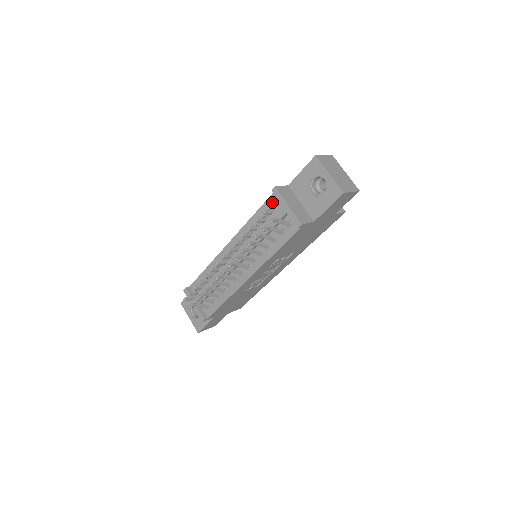
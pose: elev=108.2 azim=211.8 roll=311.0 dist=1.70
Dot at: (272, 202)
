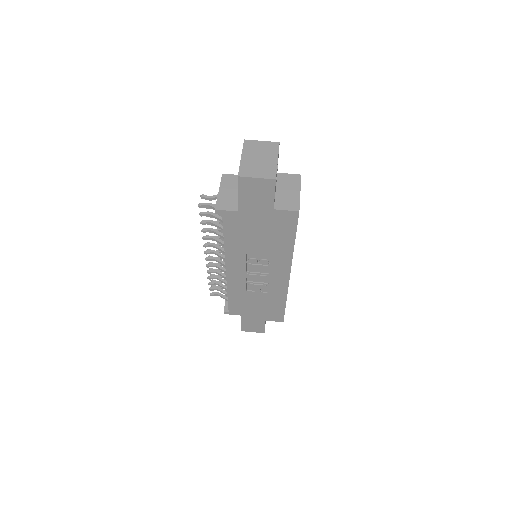
Dot at: occluded
